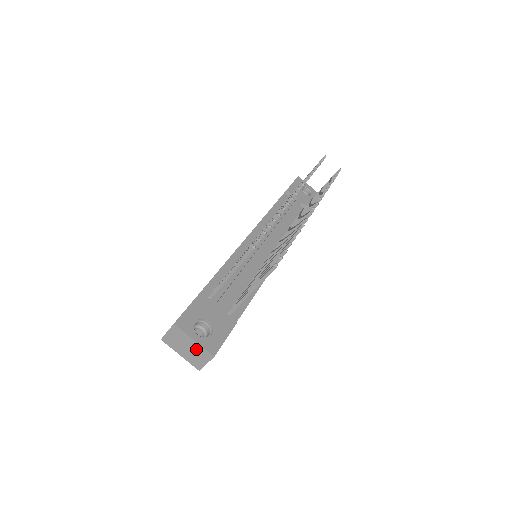
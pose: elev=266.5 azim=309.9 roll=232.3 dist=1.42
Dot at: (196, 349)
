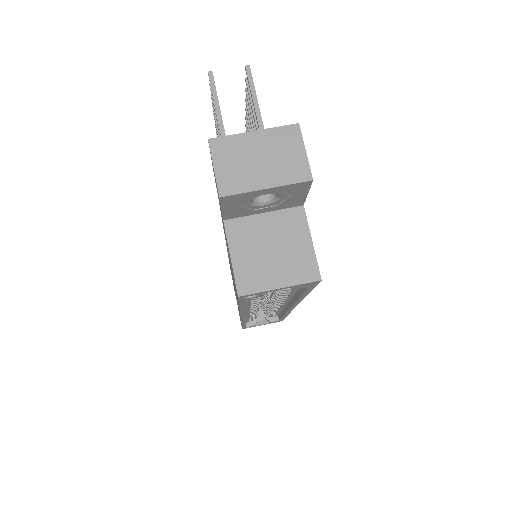
Dot at: (270, 143)
